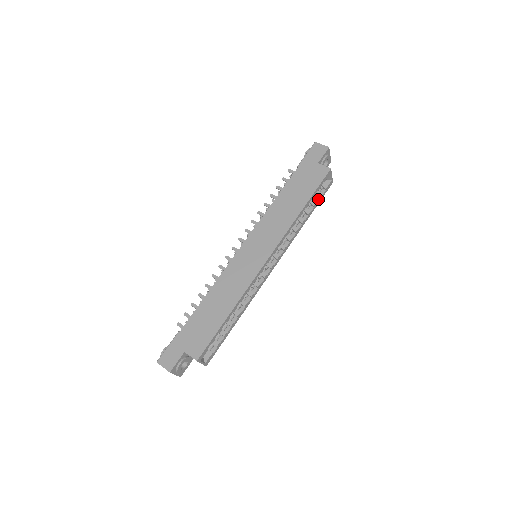
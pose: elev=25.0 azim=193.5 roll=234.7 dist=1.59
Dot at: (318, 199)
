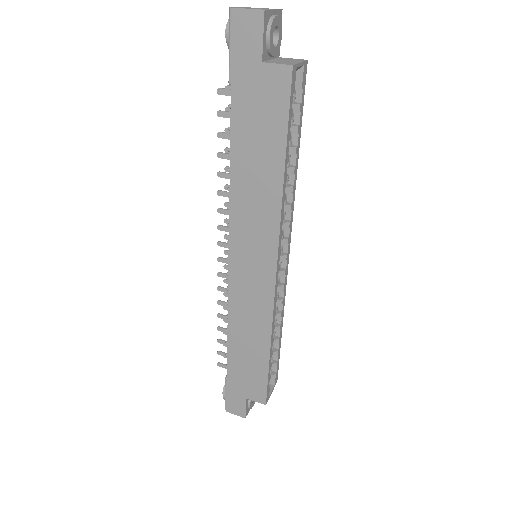
Dot at: (298, 115)
